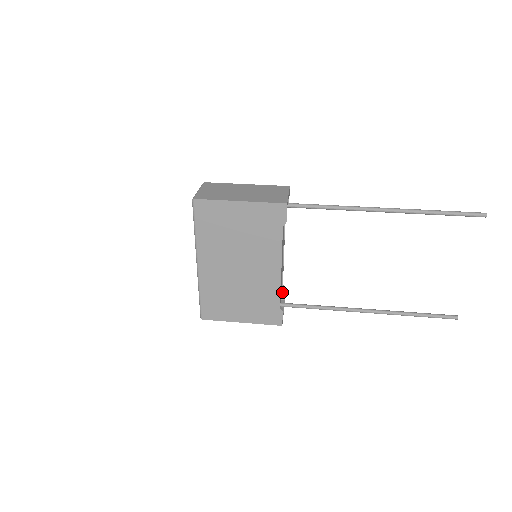
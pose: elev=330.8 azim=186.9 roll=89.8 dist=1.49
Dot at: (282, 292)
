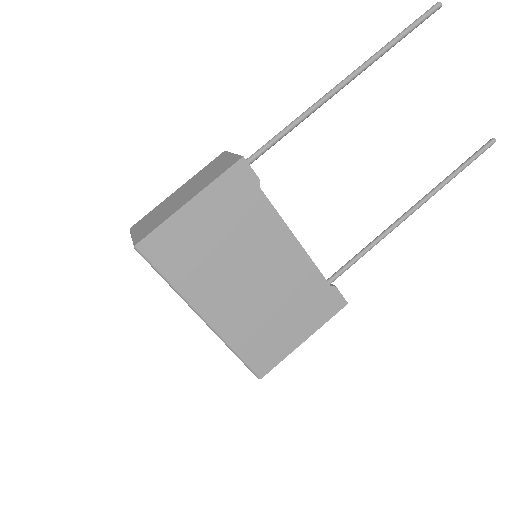
Dot at: occluded
